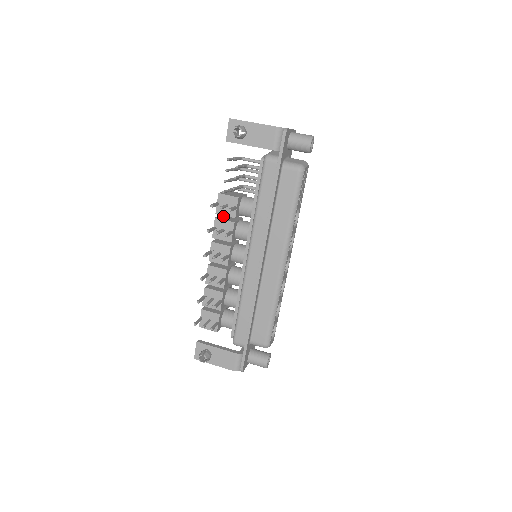
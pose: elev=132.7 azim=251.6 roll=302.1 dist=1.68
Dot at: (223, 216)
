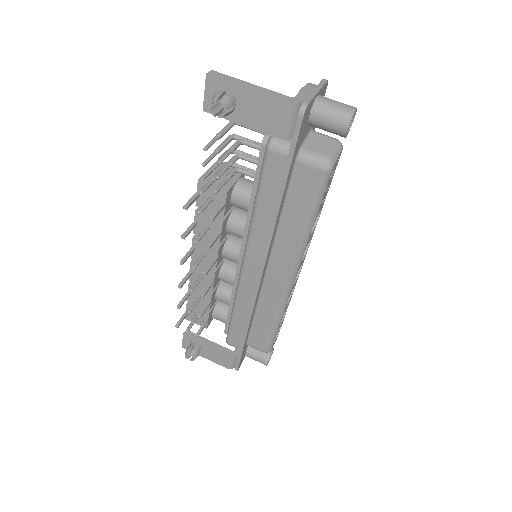
Dot at: occluded
